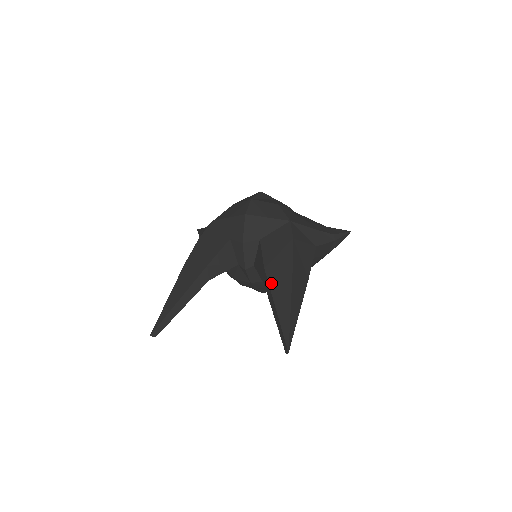
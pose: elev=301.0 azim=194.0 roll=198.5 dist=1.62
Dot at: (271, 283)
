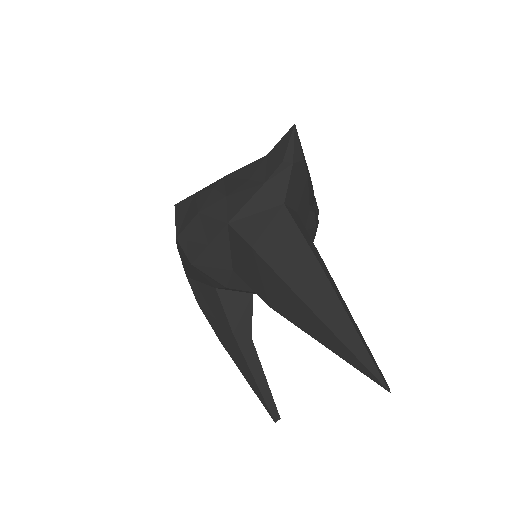
Dot at: (292, 321)
